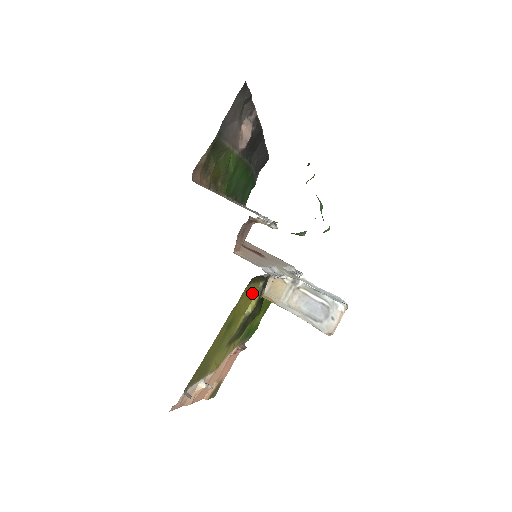
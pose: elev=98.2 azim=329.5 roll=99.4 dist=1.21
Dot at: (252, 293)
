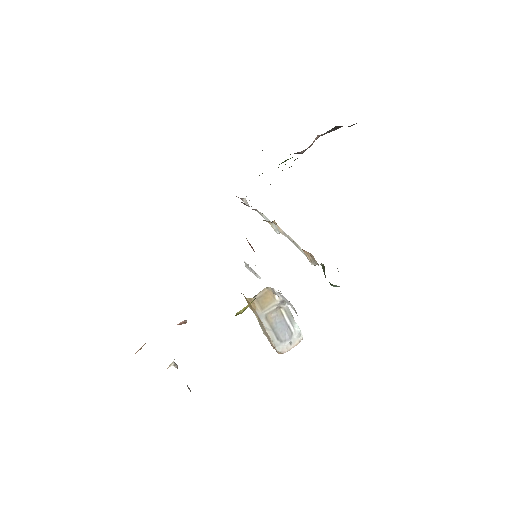
Dot at: occluded
